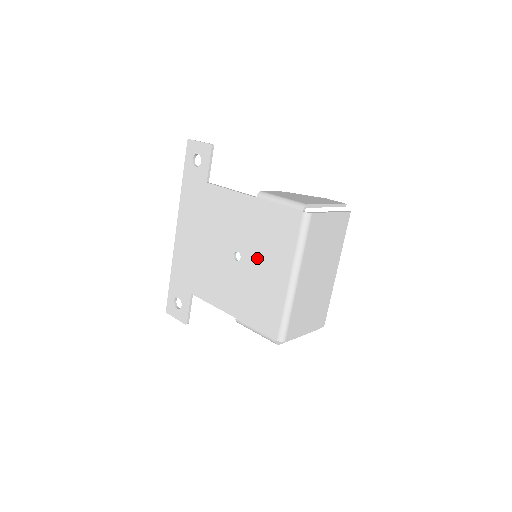
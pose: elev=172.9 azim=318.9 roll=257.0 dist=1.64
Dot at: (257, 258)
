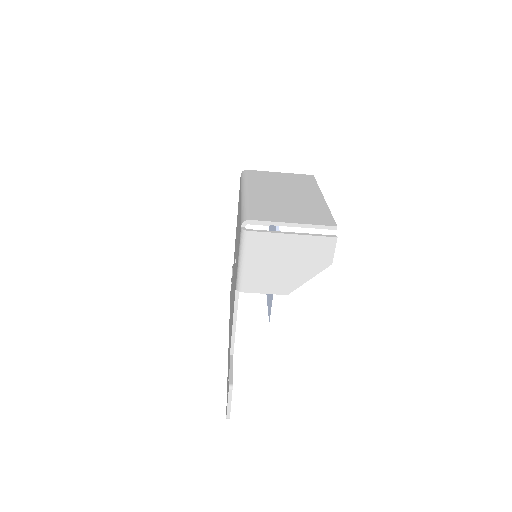
Dot at: occluded
